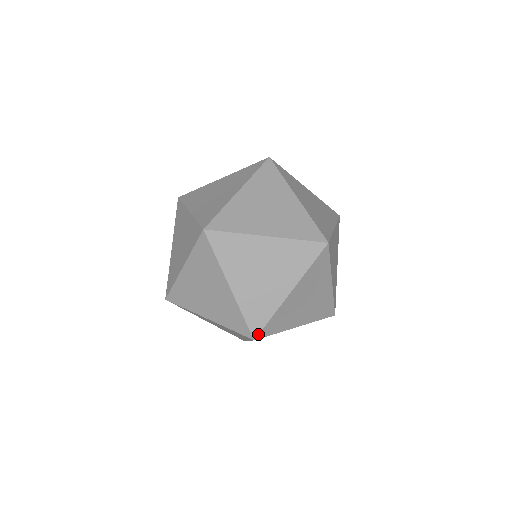
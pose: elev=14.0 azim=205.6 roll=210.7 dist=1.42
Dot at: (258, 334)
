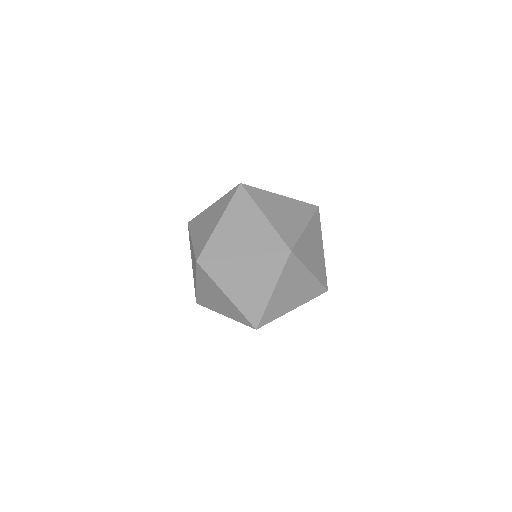
Dot at: (293, 247)
